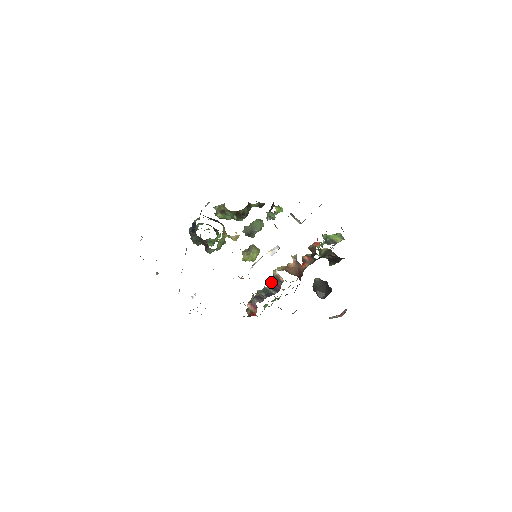
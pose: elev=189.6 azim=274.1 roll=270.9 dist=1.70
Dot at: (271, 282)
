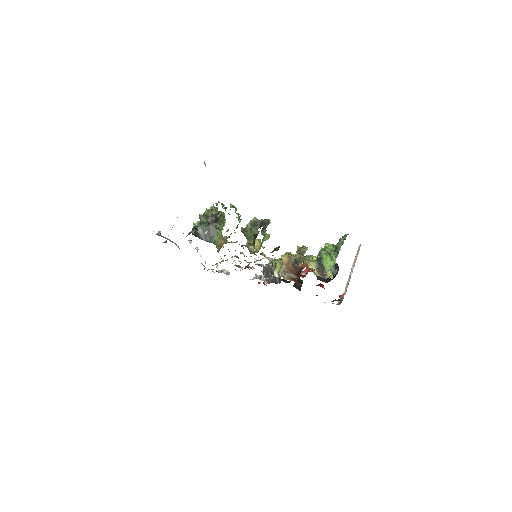
Dot at: occluded
